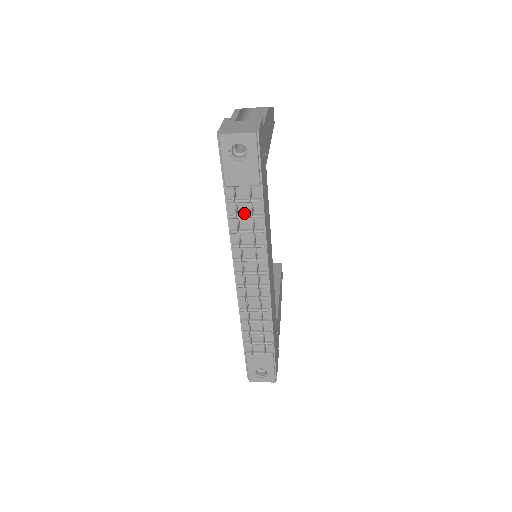
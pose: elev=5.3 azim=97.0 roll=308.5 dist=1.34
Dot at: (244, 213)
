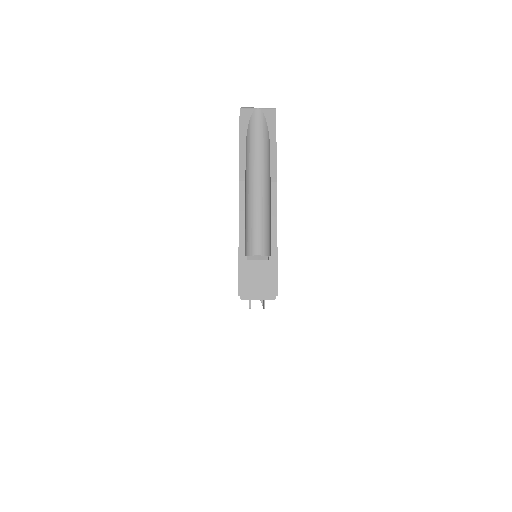
Dot at: occluded
